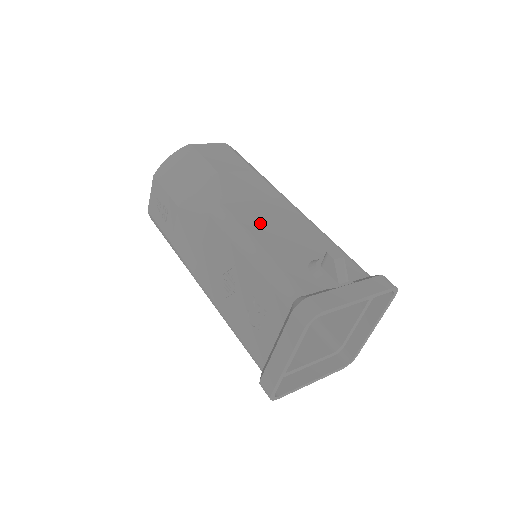
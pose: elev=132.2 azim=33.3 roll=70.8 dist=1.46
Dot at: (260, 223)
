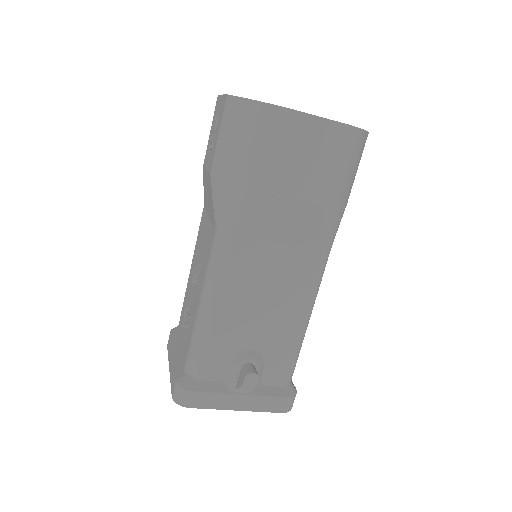
Dot at: (247, 282)
